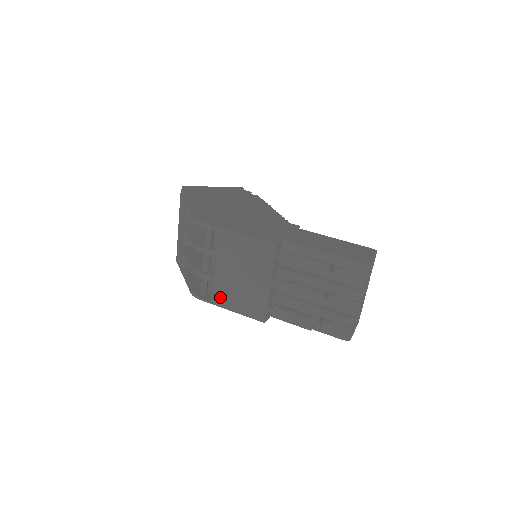
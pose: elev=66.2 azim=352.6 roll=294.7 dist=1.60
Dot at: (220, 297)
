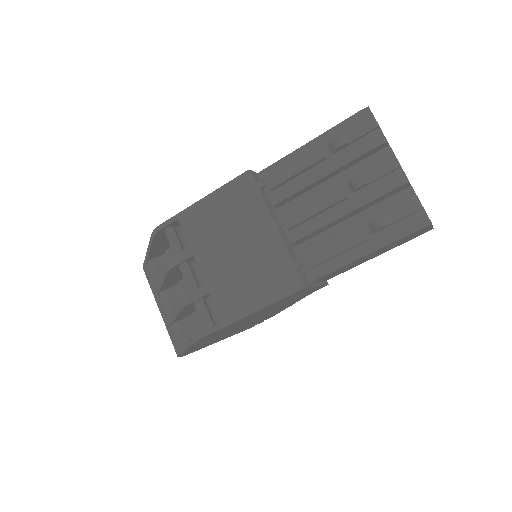
Dot at: (229, 305)
